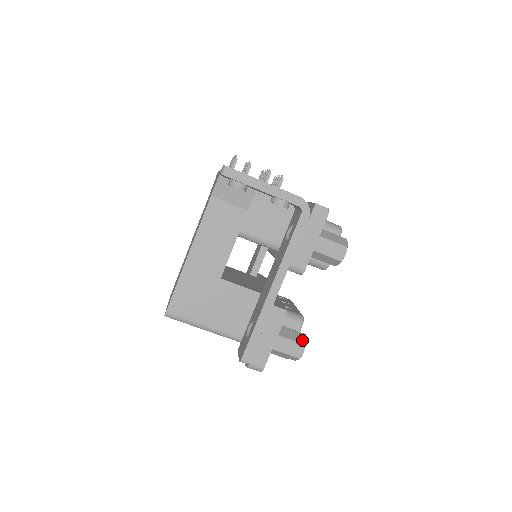
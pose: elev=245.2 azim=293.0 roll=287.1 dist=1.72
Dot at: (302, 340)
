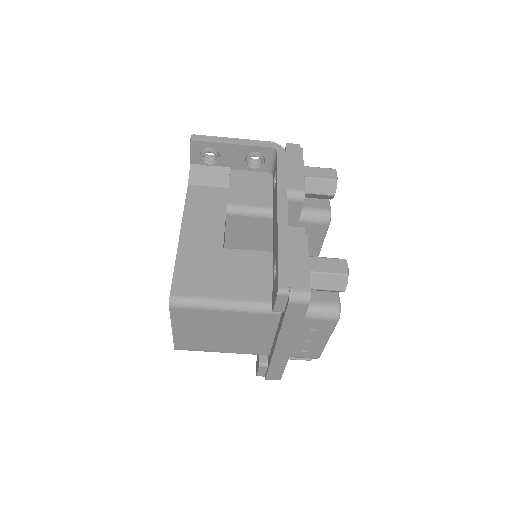
Dot at: (339, 259)
